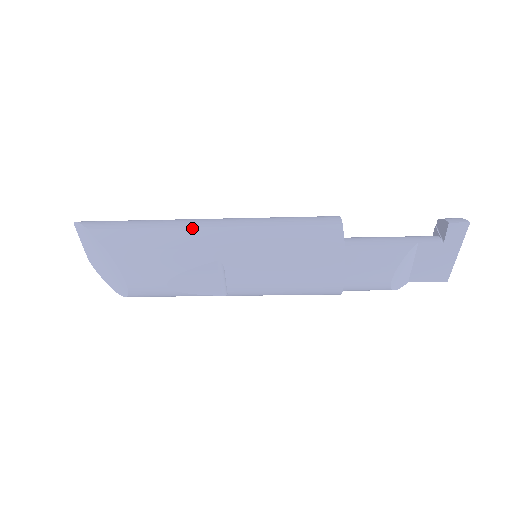
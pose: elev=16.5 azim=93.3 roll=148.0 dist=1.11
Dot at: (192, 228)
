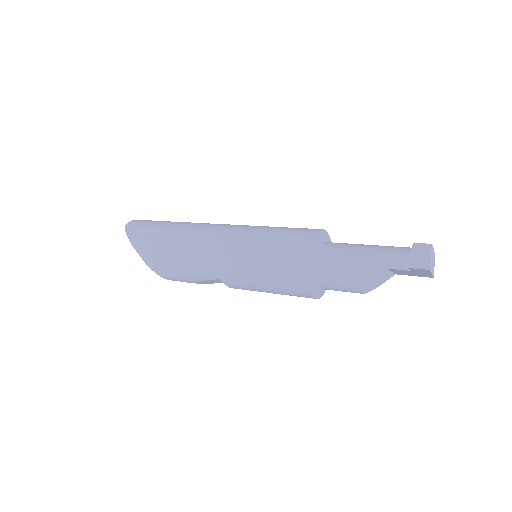
Dot at: (196, 251)
